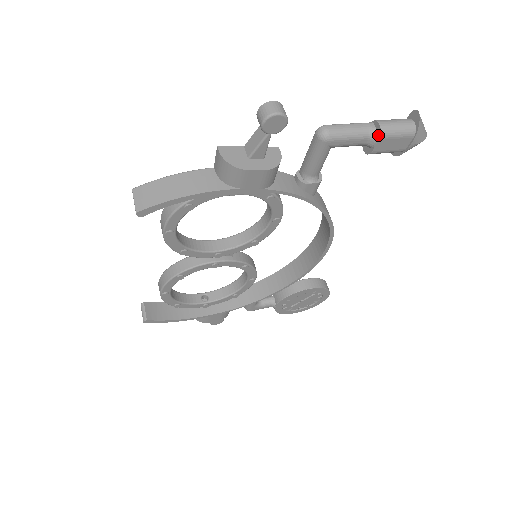
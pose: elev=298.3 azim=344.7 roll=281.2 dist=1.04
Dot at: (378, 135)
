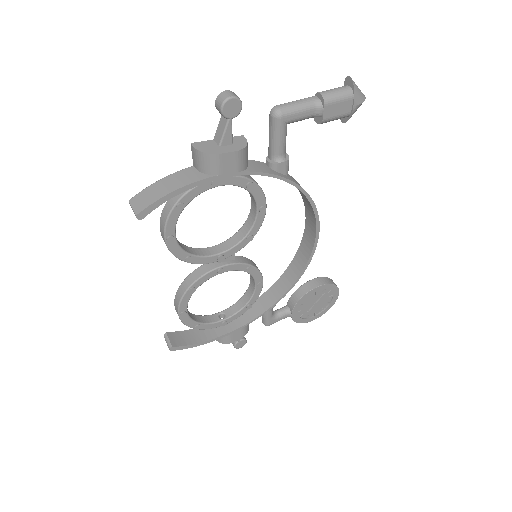
Dot at: (322, 103)
